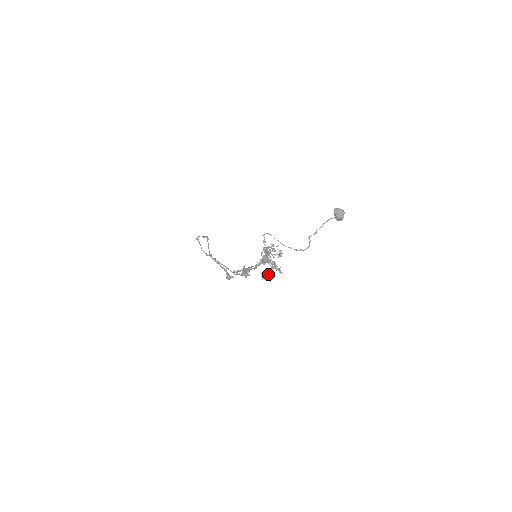
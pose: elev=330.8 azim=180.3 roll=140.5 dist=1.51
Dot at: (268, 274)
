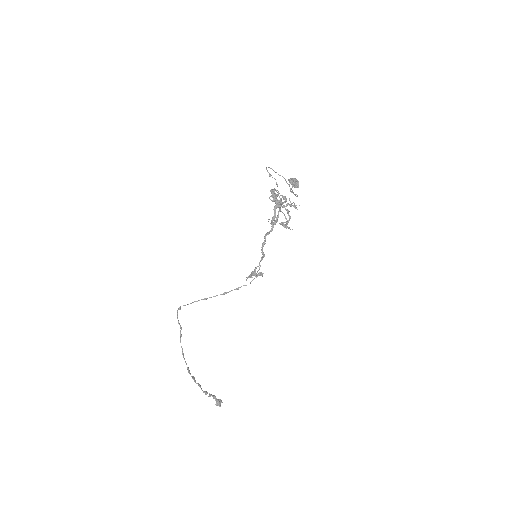
Dot at: (287, 222)
